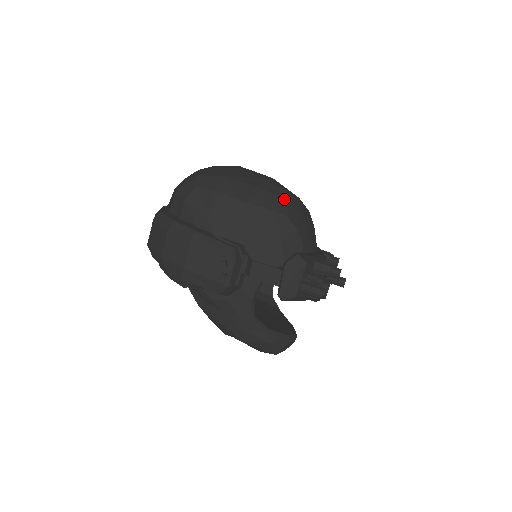
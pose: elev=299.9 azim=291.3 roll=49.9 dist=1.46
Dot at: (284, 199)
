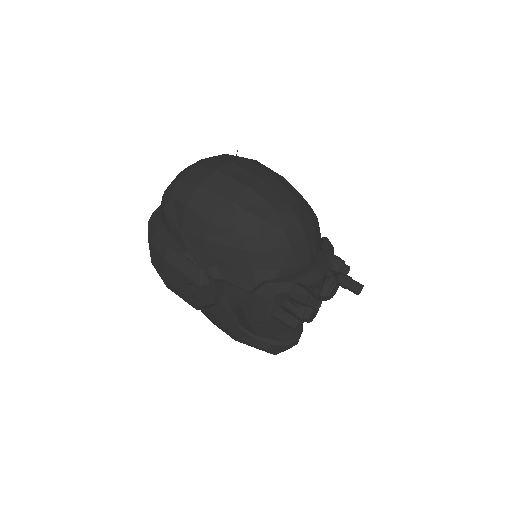
Dot at: (259, 216)
